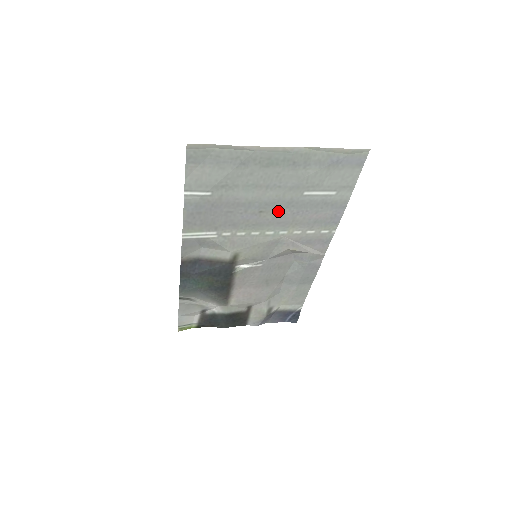
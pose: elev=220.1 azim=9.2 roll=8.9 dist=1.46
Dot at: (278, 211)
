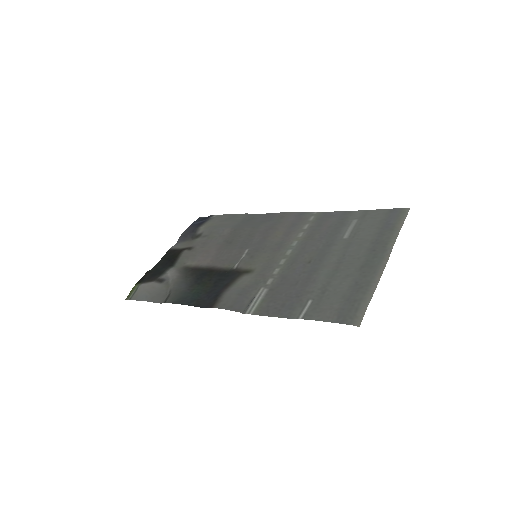
Dot at: (316, 251)
